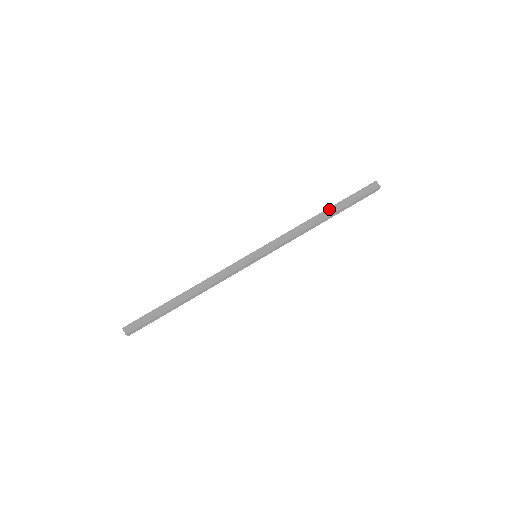
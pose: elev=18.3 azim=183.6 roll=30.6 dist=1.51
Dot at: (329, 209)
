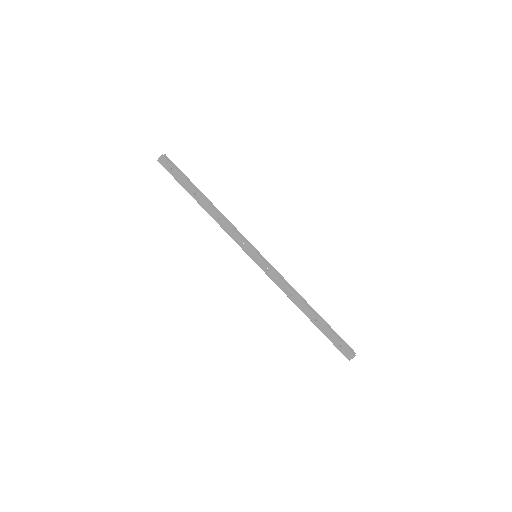
Dot at: (317, 313)
